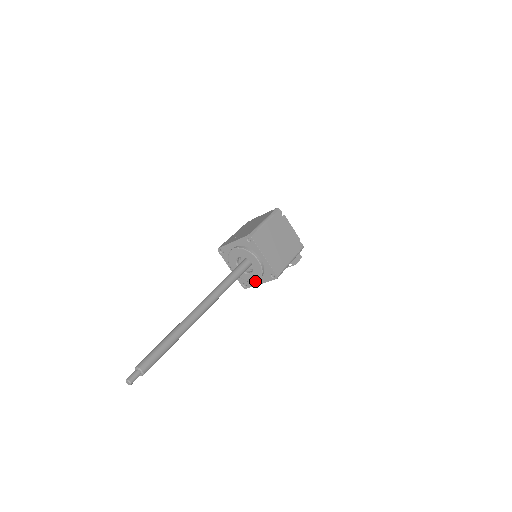
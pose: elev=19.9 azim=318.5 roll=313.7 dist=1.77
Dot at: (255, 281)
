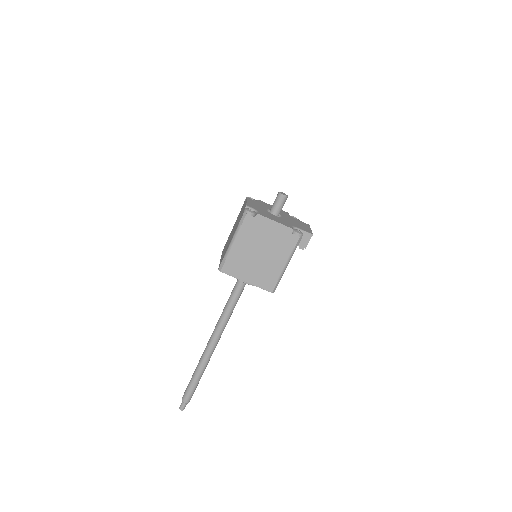
Dot at: occluded
